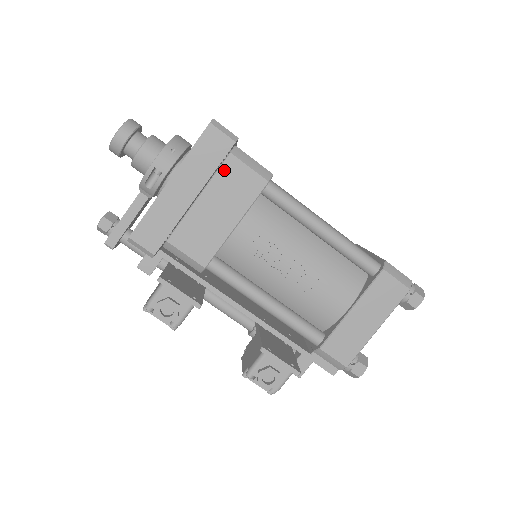
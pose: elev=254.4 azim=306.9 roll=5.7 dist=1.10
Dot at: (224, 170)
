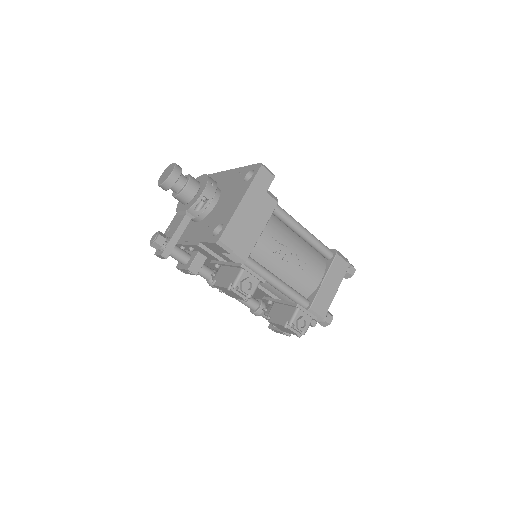
Dot at: occluded
